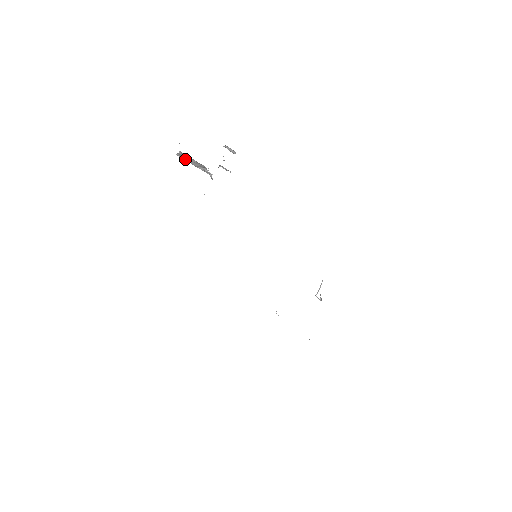
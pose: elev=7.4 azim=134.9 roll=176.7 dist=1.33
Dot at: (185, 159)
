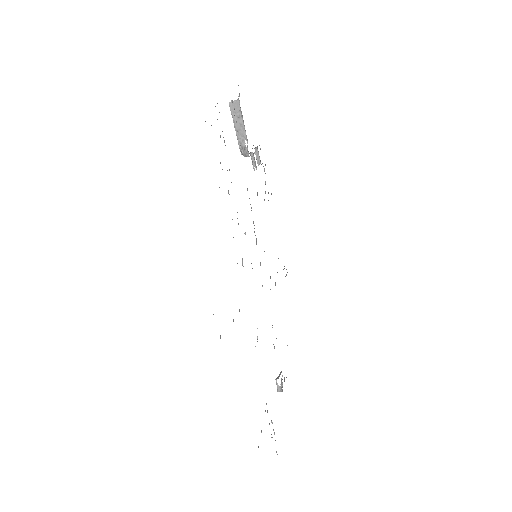
Dot at: (233, 113)
